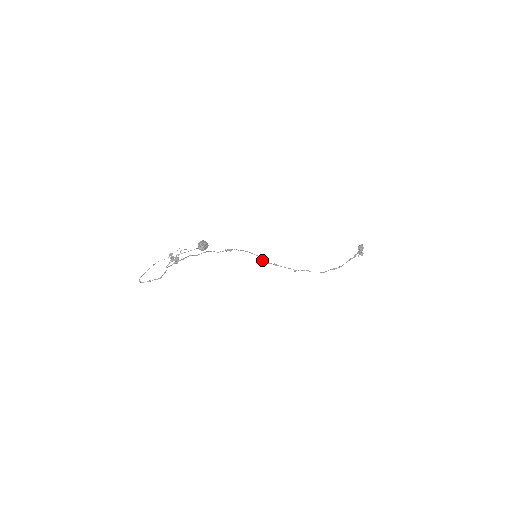
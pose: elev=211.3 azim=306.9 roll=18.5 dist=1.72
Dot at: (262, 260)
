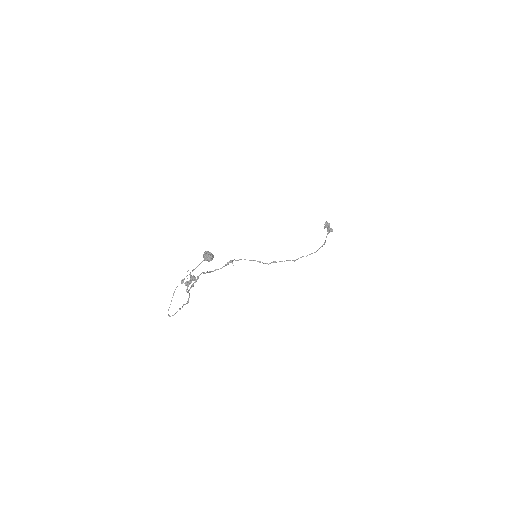
Dot at: occluded
